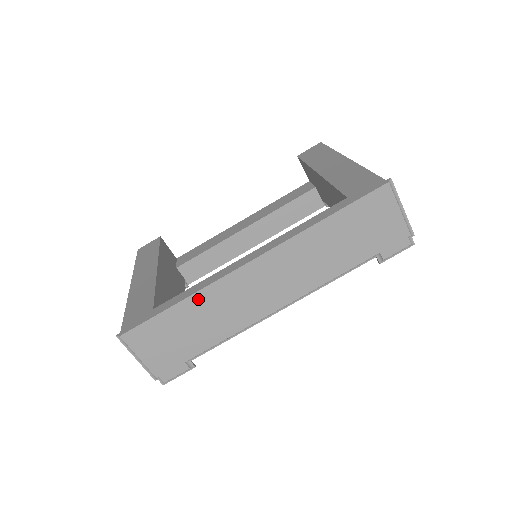
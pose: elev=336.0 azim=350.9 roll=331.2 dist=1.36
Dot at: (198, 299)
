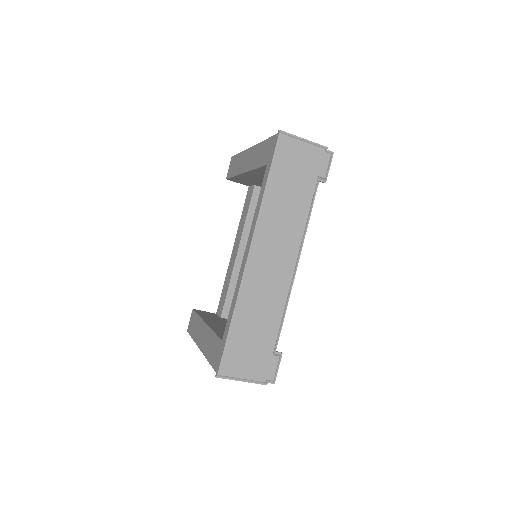
Dot at: (241, 307)
